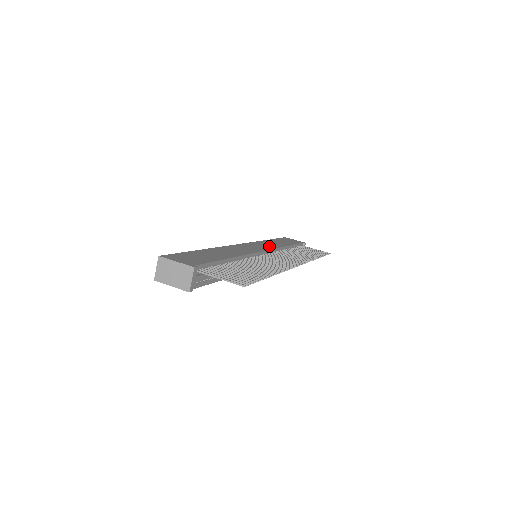
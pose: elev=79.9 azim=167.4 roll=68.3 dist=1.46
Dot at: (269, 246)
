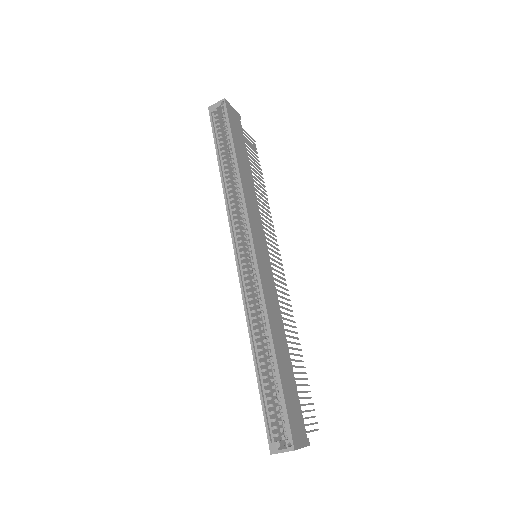
Dot at: (258, 217)
